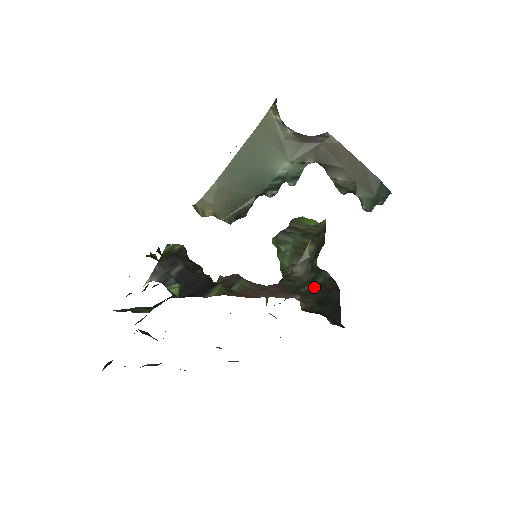
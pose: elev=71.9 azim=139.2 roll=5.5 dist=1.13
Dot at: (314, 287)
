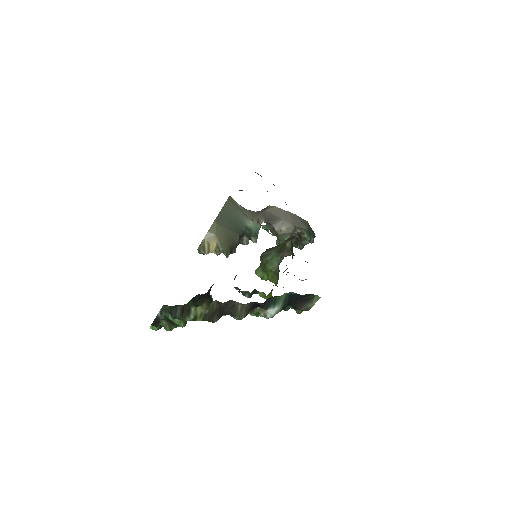
Dot at: occluded
